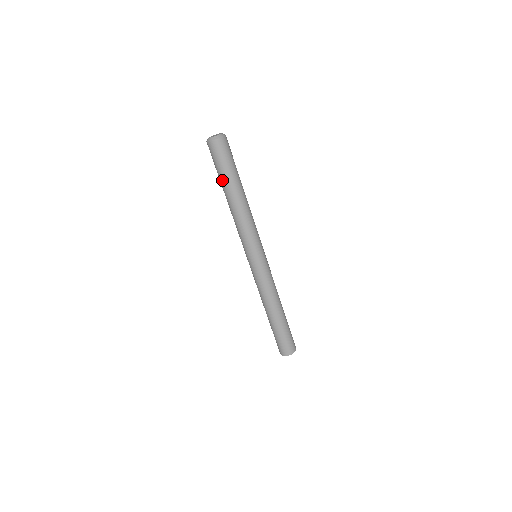
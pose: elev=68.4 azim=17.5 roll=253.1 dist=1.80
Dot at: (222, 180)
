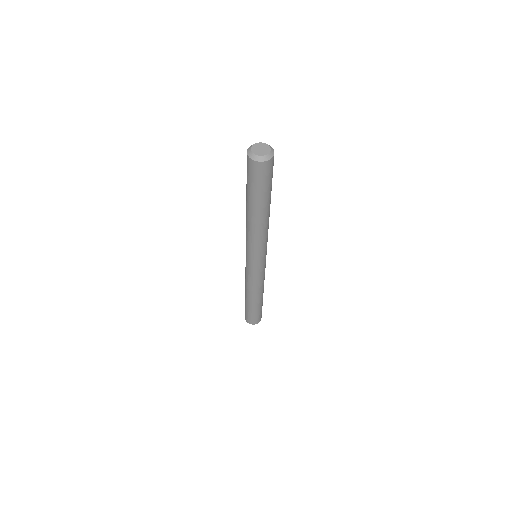
Dot at: (247, 192)
